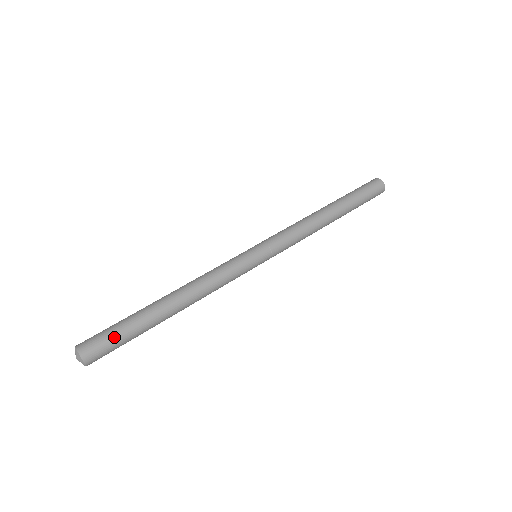
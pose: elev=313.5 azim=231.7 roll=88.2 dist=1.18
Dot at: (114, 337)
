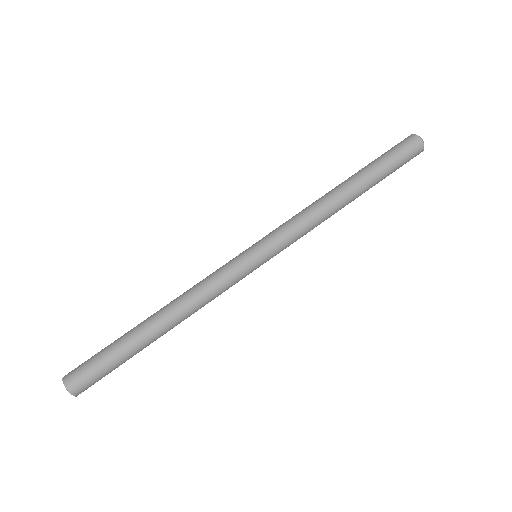
Dot at: (96, 361)
